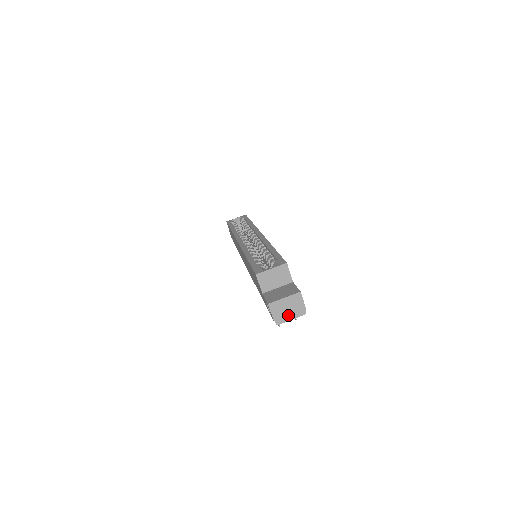
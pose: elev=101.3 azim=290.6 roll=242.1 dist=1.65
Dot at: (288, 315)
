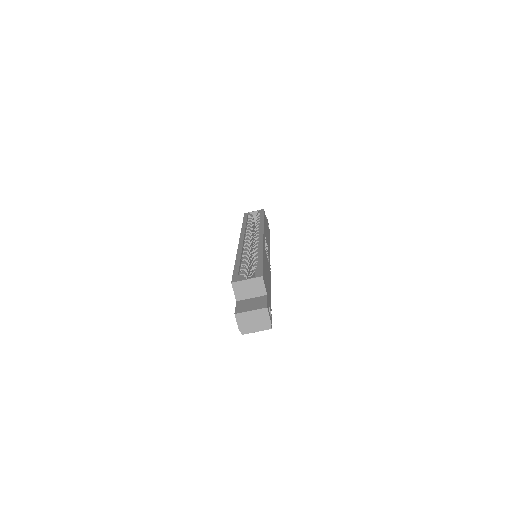
Dot at: (253, 327)
